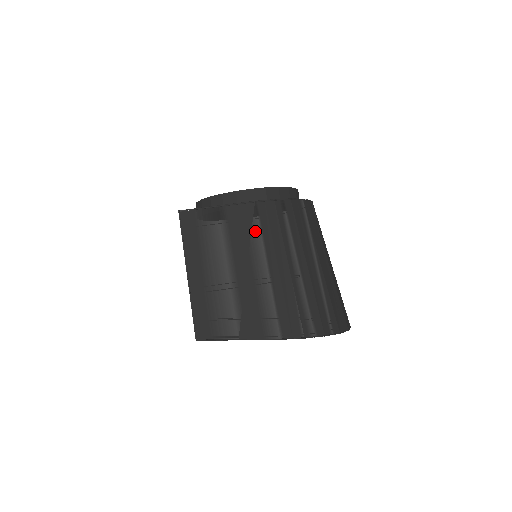
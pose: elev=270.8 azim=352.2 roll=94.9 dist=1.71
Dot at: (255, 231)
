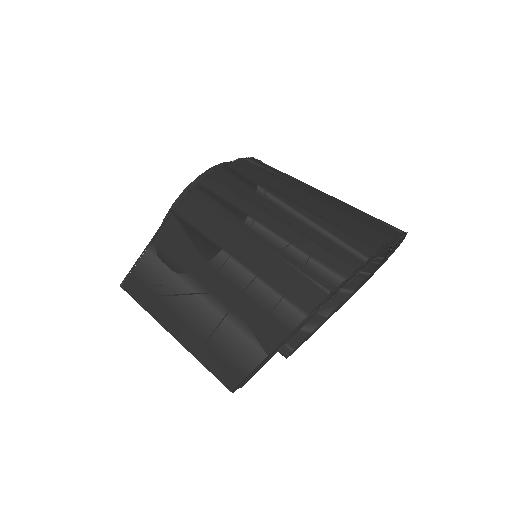
Dot at: (193, 237)
